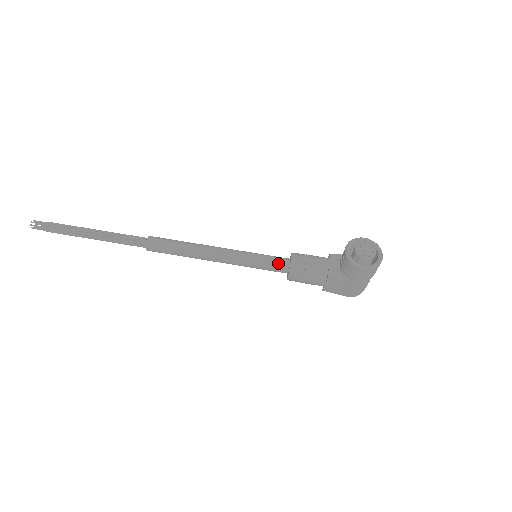
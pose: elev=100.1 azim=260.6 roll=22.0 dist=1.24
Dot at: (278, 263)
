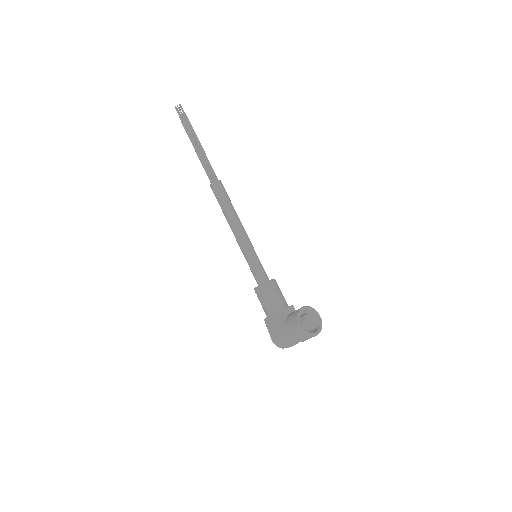
Dot at: (262, 274)
